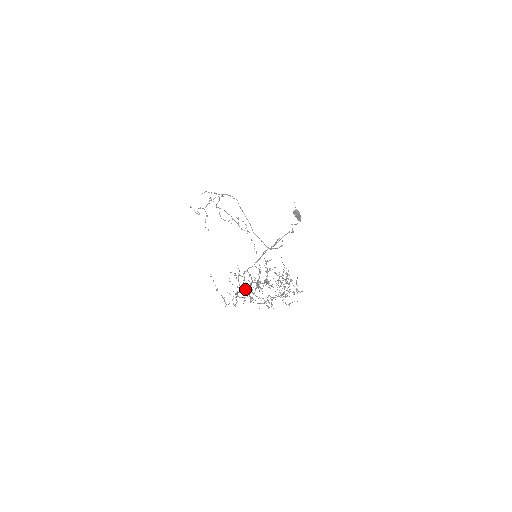
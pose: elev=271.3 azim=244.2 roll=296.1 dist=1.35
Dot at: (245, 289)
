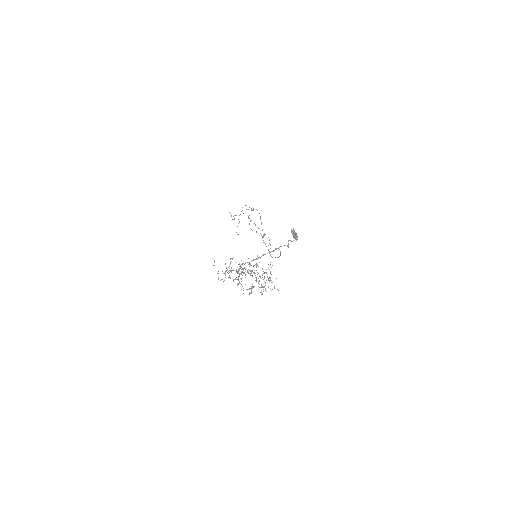
Dot at: occluded
